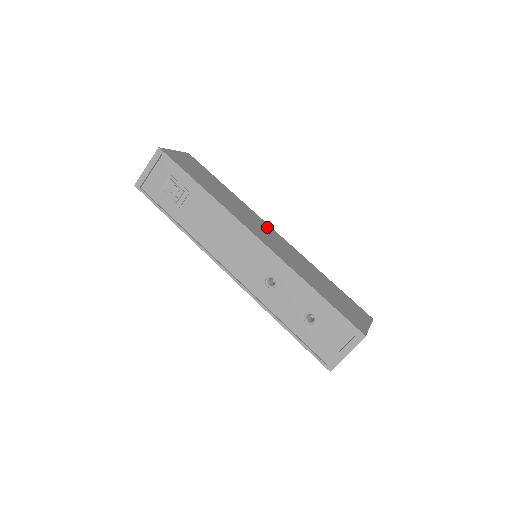
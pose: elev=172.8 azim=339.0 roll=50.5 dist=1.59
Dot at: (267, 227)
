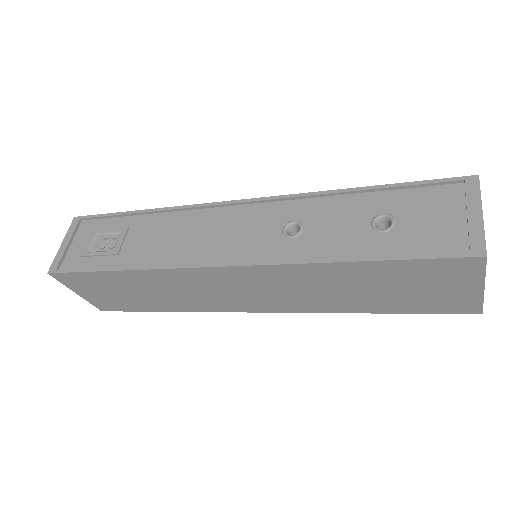
Dot at: occluded
